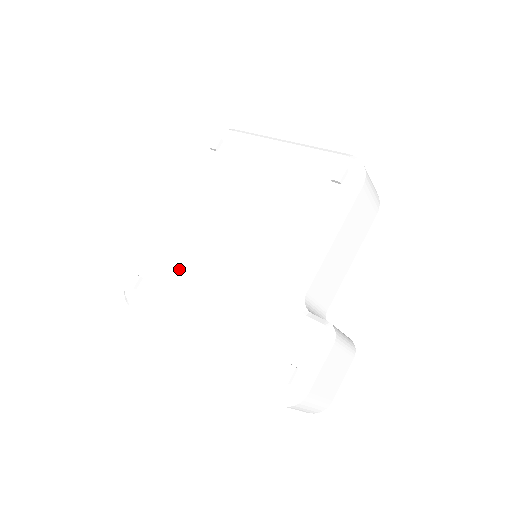
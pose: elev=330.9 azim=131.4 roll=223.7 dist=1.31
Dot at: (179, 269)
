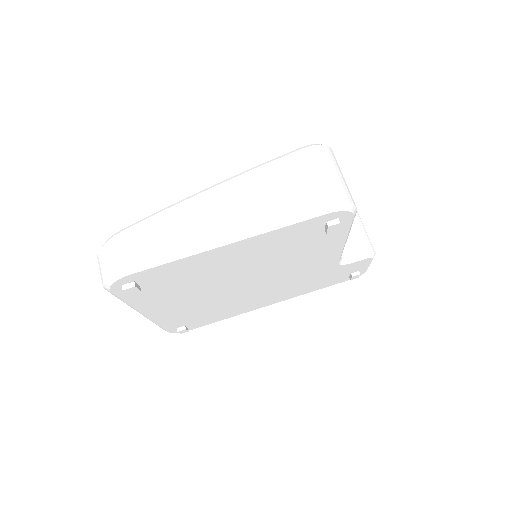
Dot at: (215, 310)
